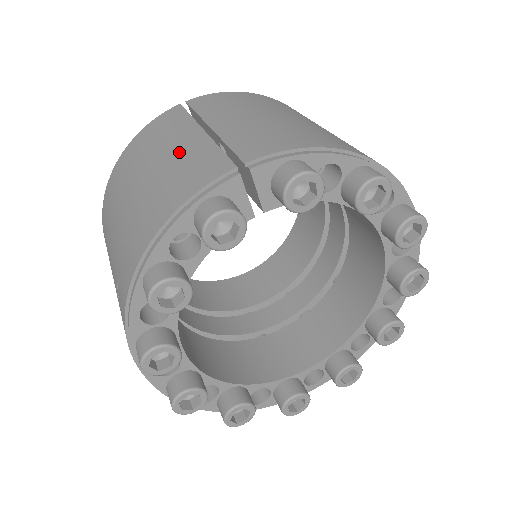
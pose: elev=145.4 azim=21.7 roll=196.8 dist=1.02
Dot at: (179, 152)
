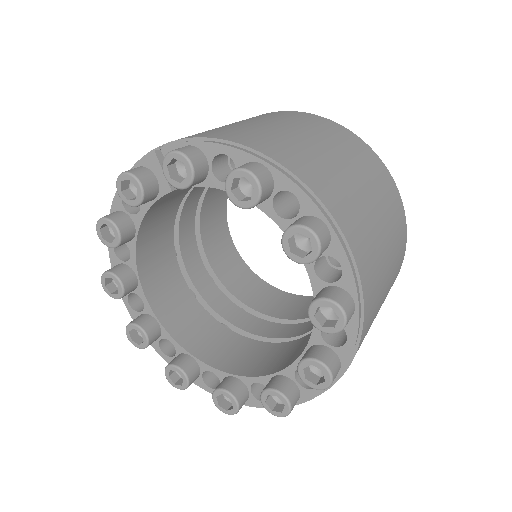
Dot at: occluded
